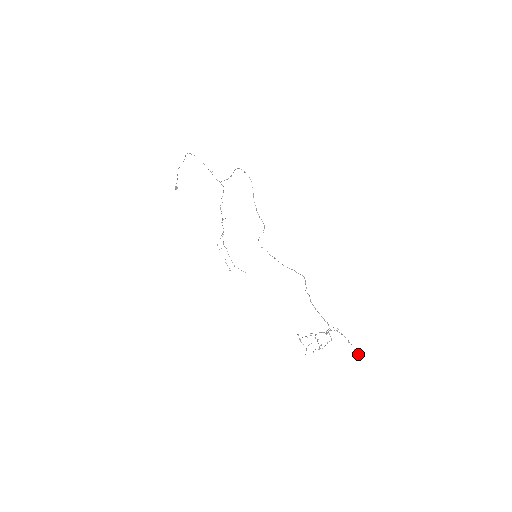
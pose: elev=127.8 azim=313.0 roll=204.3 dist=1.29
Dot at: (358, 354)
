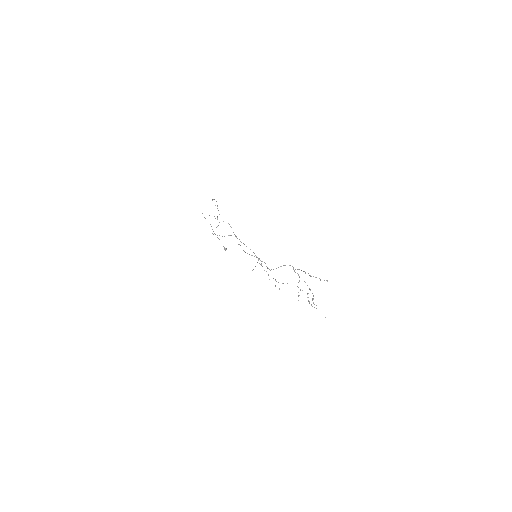
Dot at: (320, 280)
